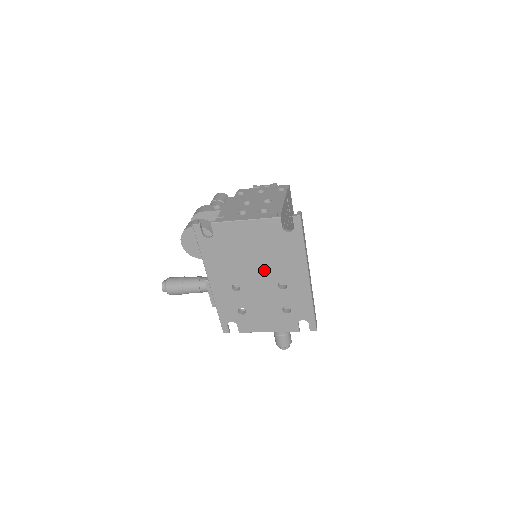
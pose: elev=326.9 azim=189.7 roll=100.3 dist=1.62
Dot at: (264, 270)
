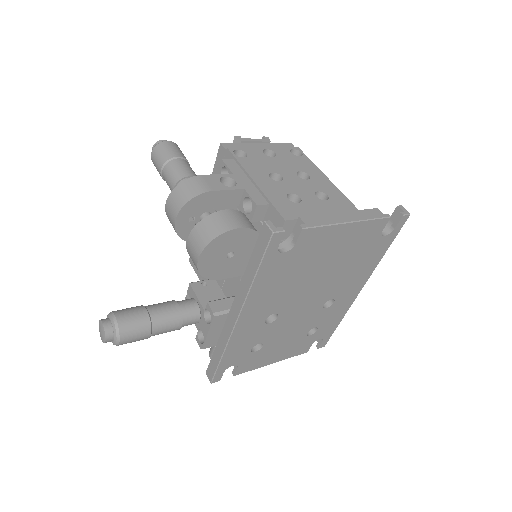
Dot at: (322, 289)
